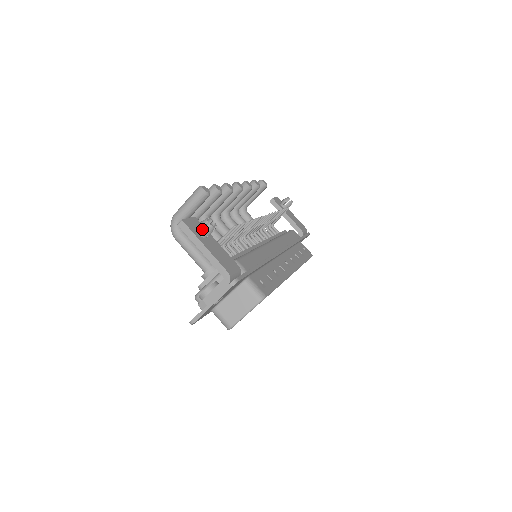
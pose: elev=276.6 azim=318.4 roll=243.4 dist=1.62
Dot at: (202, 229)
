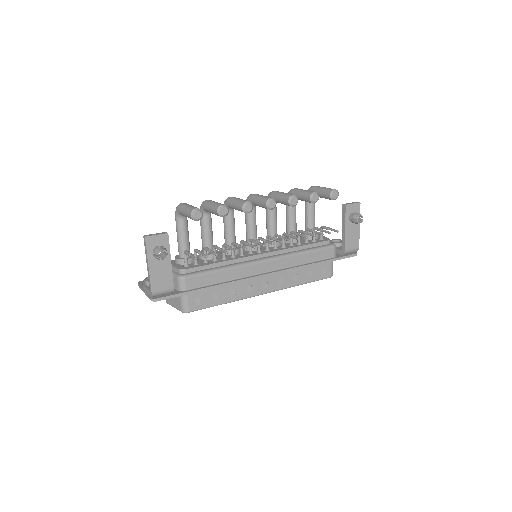
Dot at: occluded
